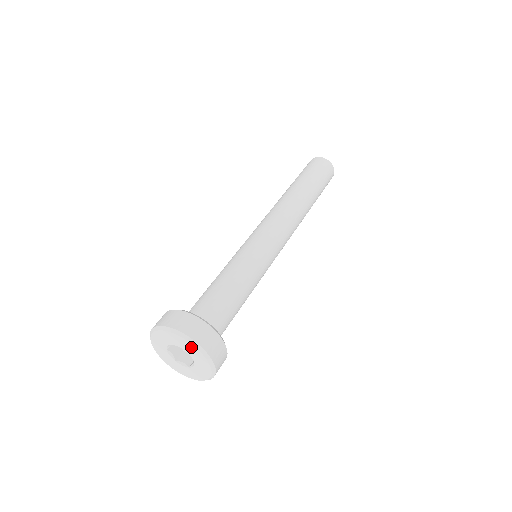
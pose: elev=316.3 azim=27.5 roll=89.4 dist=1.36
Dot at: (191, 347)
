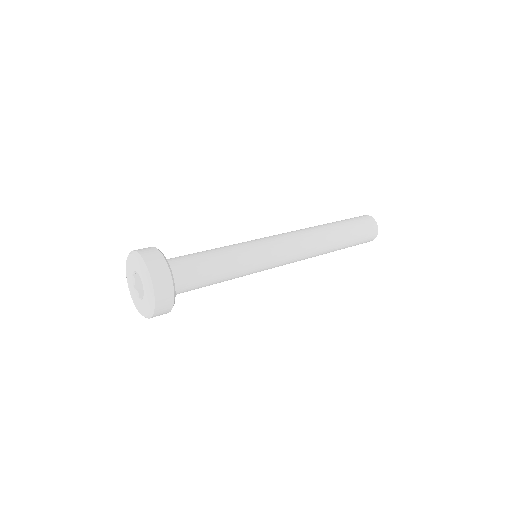
Dot at: (136, 260)
